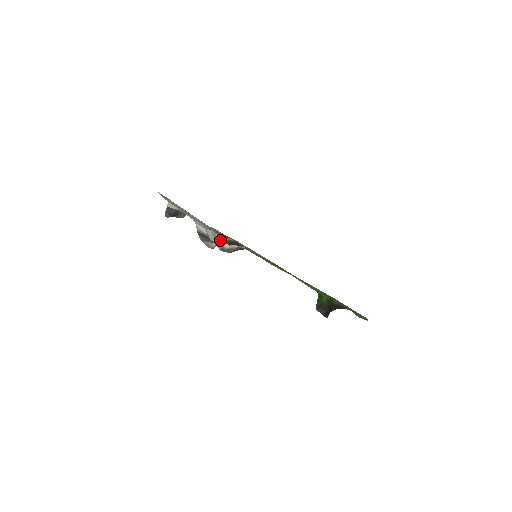
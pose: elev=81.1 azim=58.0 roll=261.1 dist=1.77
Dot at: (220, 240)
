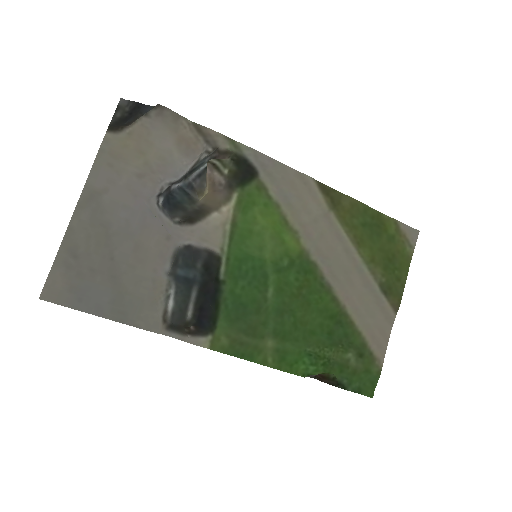
Dot at: (161, 332)
